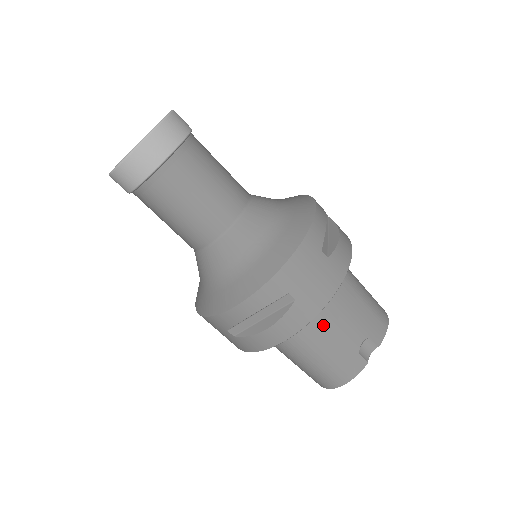
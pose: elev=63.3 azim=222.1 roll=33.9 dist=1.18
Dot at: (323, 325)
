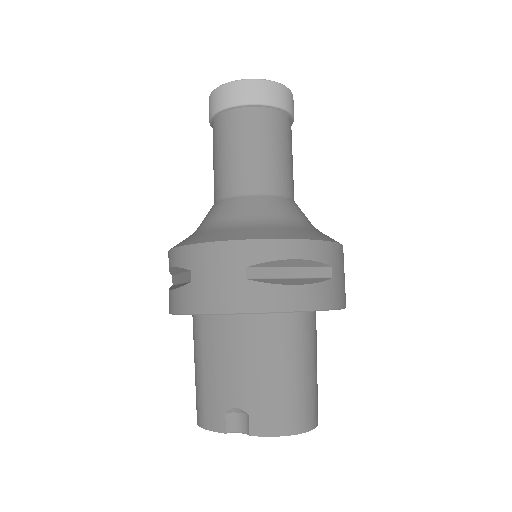
Dot at: (218, 347)
